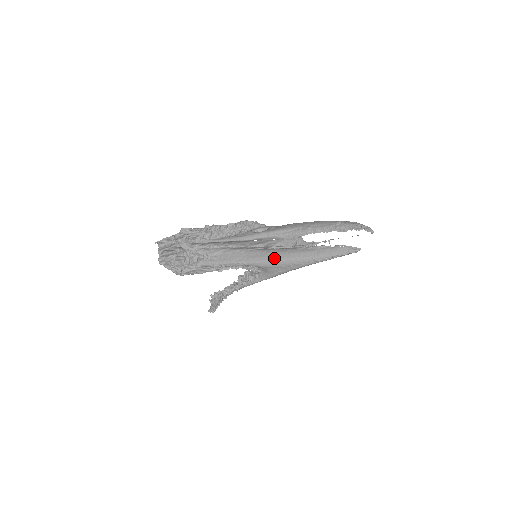
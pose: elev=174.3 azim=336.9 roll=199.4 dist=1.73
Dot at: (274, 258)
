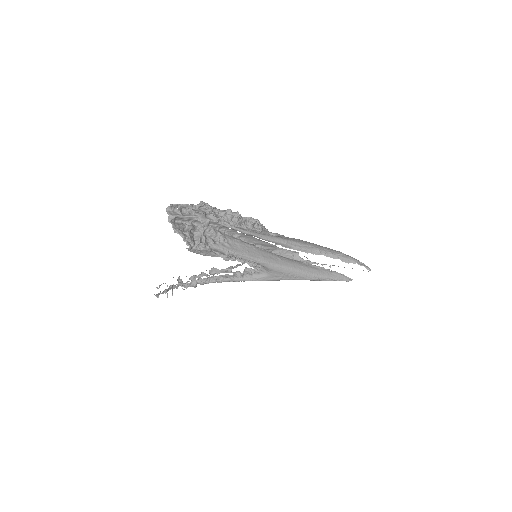
Dot at: (286, 265)
